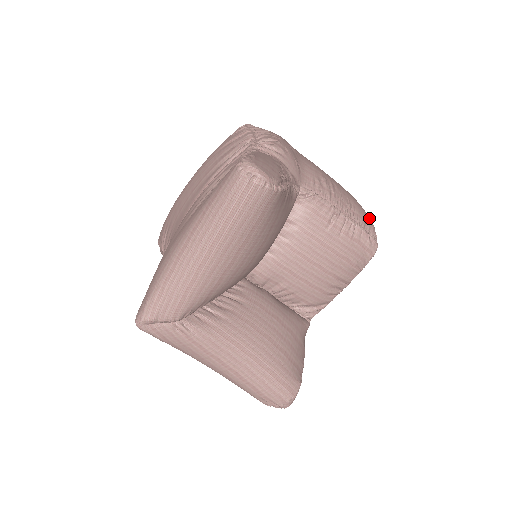
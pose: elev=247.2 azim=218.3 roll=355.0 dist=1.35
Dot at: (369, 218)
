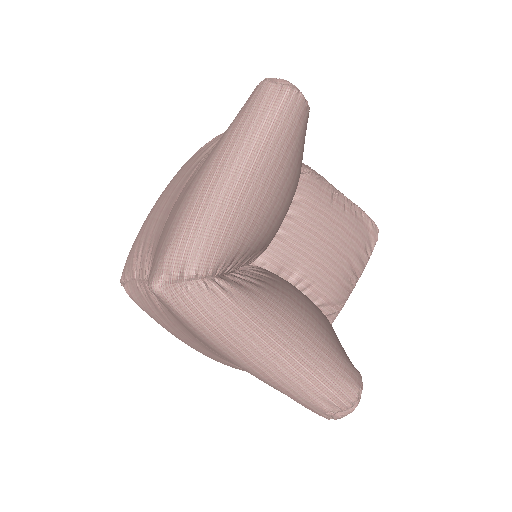
Dot at: occluded
